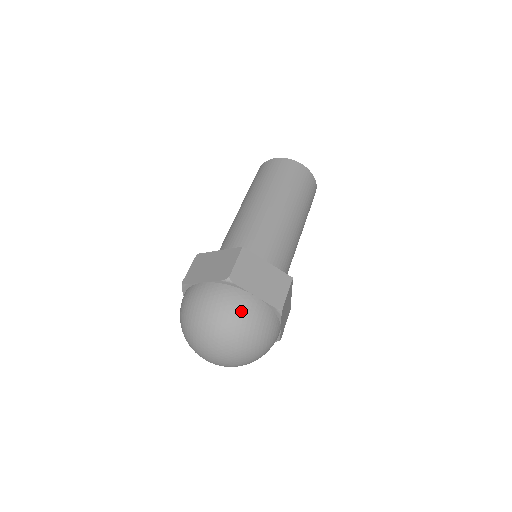
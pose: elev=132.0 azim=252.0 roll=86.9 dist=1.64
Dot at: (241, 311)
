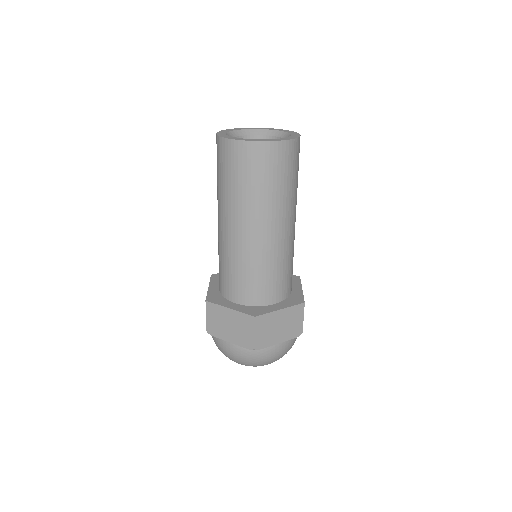
Dot at: (271, 358)
